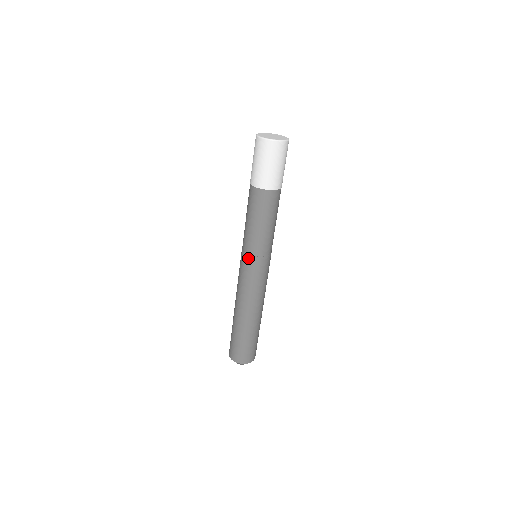
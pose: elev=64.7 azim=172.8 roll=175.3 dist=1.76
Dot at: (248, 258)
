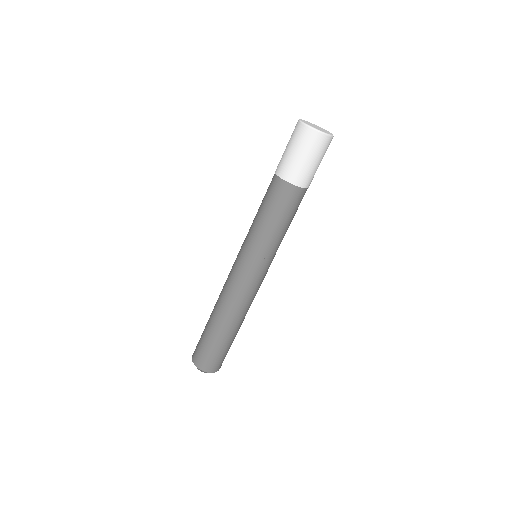
Dot at: (253, 259)
